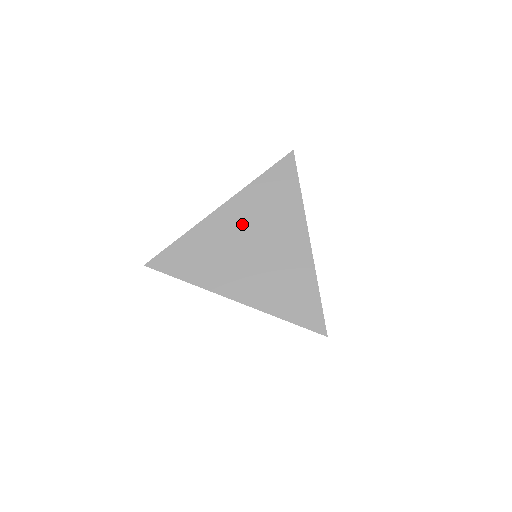
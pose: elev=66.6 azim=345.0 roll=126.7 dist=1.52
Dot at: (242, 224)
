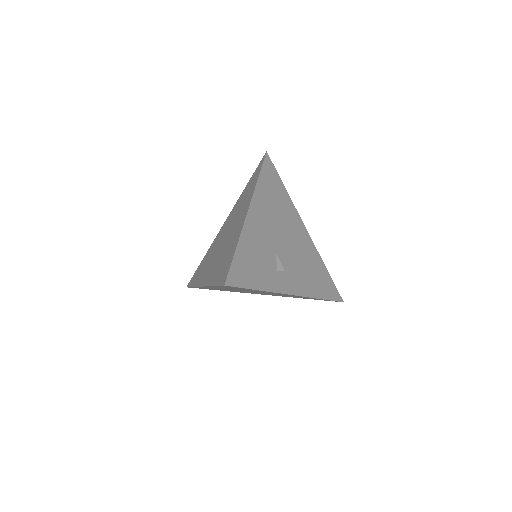
Dot at: occluded
